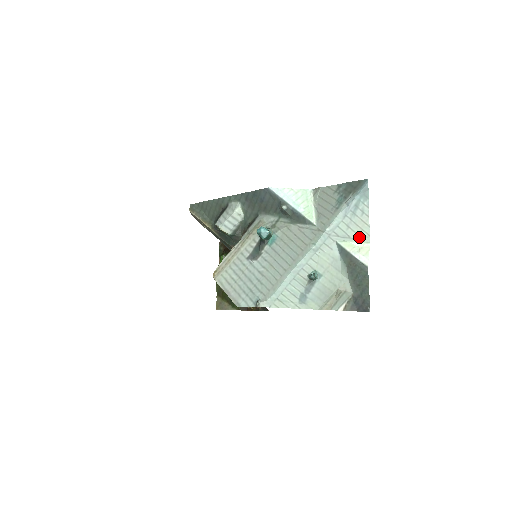
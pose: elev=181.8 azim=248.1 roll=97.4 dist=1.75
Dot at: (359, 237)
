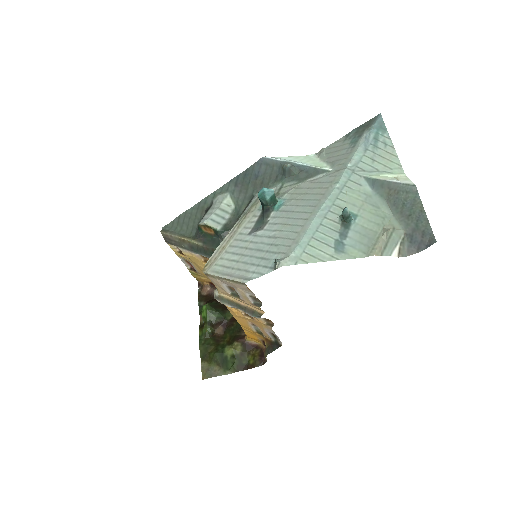
Dot at: (390, 169)
